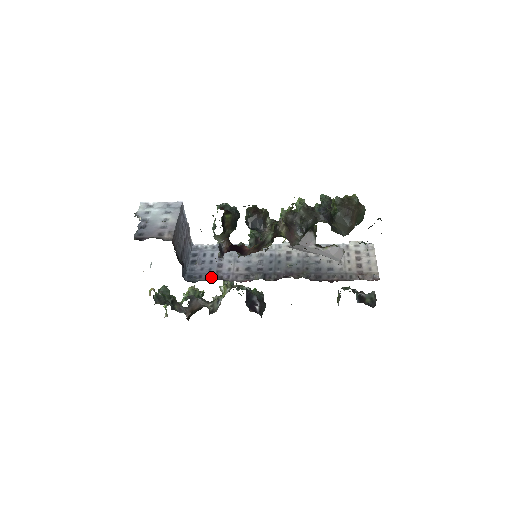
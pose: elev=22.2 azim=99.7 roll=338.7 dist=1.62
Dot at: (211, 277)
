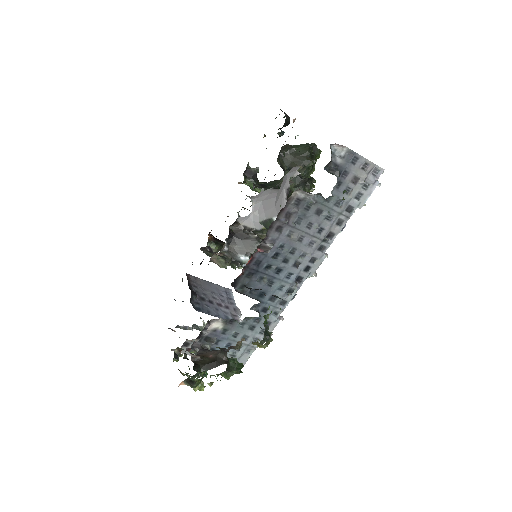
Dot at: occluded
